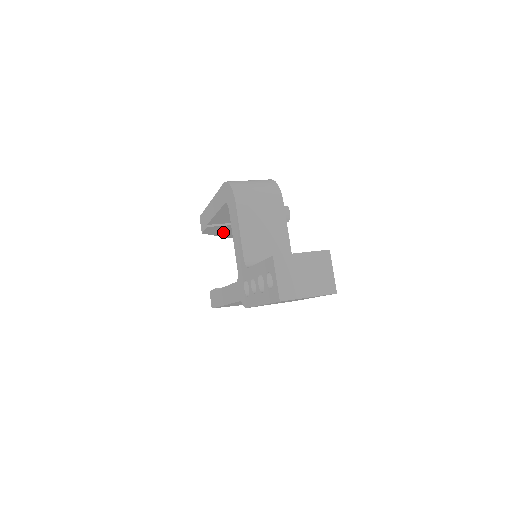
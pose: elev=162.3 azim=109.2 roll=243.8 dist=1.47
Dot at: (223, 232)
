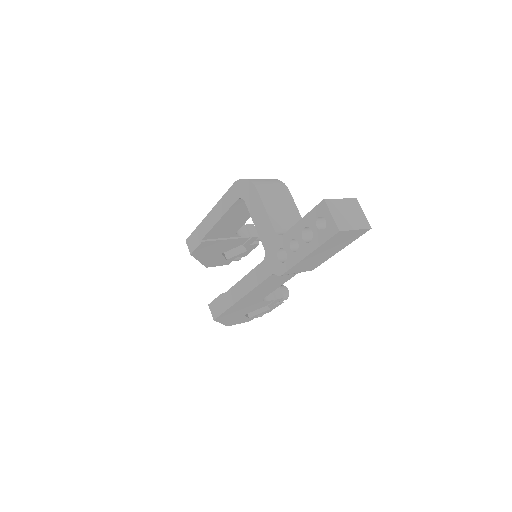
Dot at: (207, 254)
